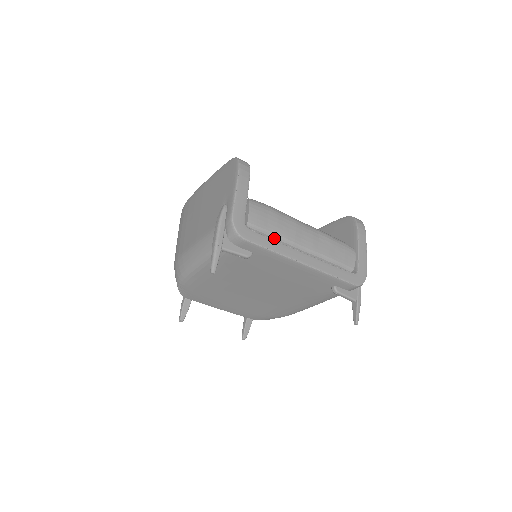
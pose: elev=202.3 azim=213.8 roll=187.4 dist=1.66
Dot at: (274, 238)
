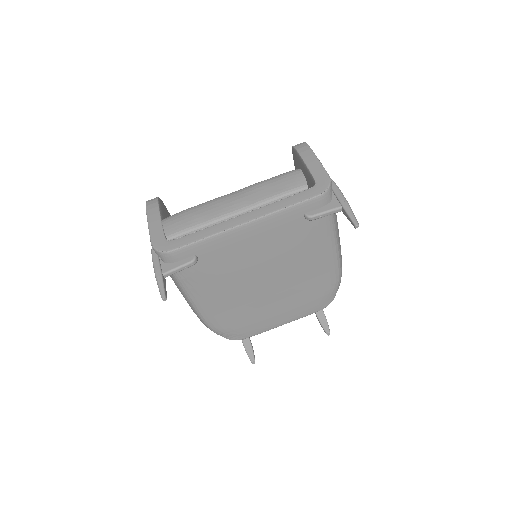
Dot at: (201, 228)
